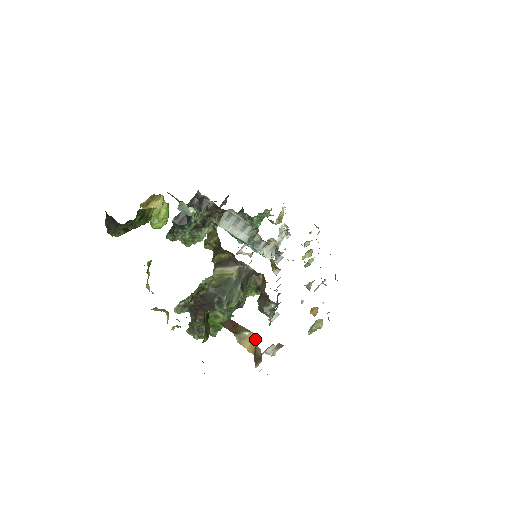
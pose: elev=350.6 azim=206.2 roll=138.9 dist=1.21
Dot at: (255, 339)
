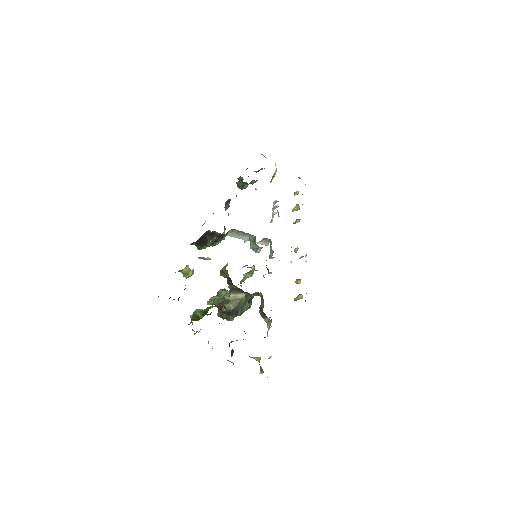
Dot at: (259, 358)
